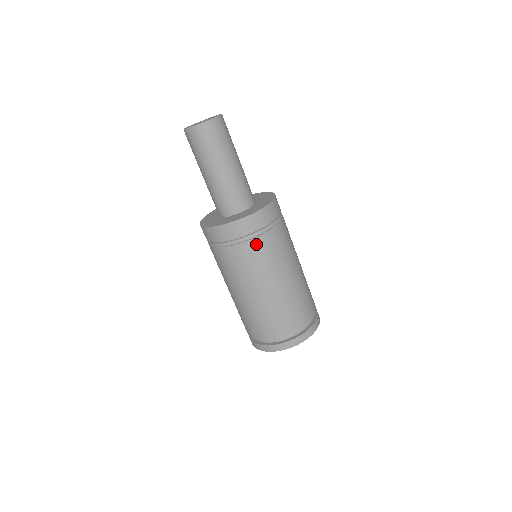
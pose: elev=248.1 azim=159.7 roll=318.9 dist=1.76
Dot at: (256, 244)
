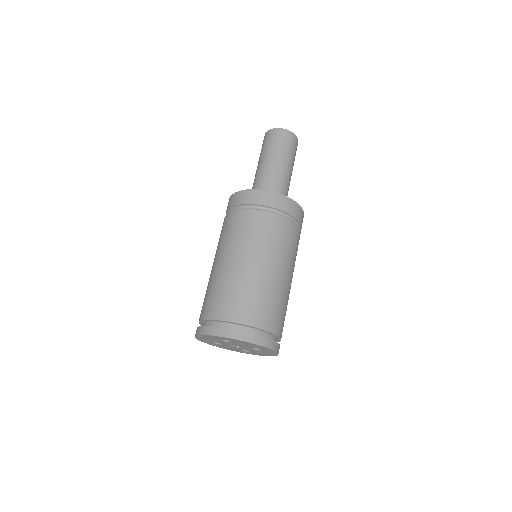
Dot at: (258, 216)
